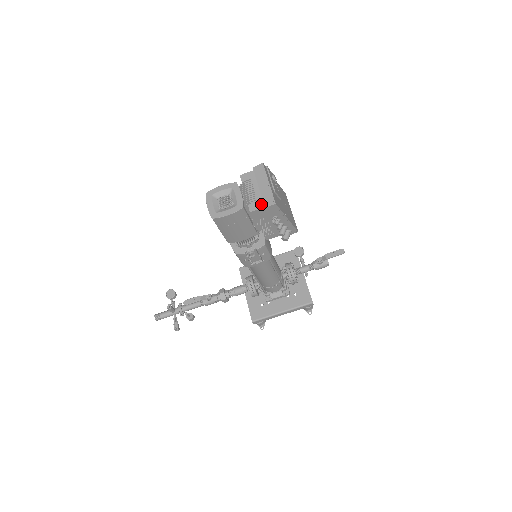
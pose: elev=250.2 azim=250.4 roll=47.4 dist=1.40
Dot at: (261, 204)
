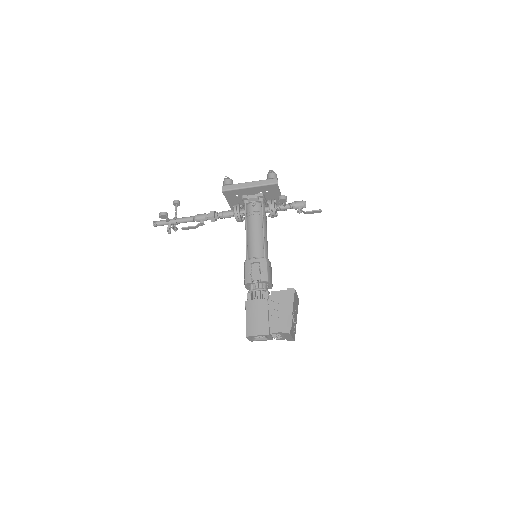
Dot at: occluded
